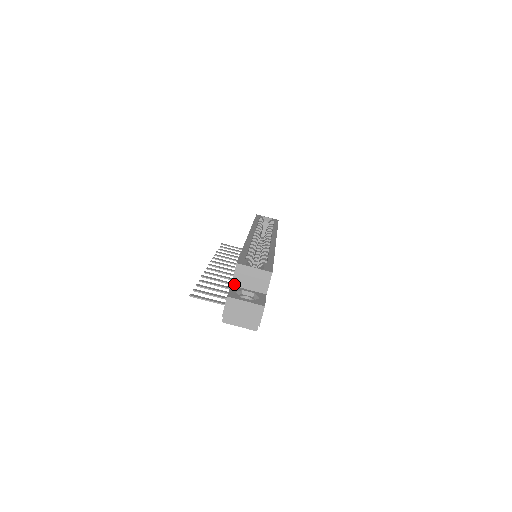
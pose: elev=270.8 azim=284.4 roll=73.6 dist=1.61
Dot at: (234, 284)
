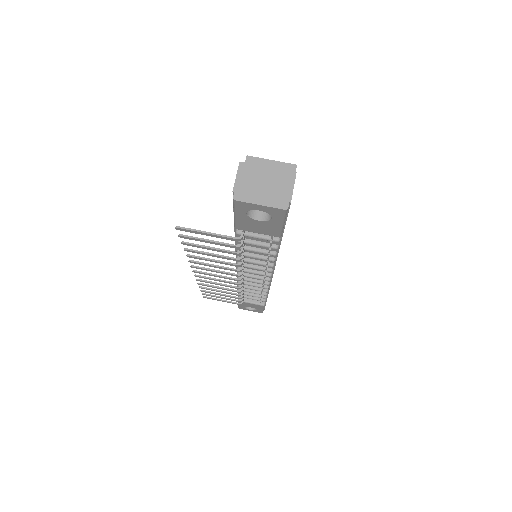
Dot at: occluded
